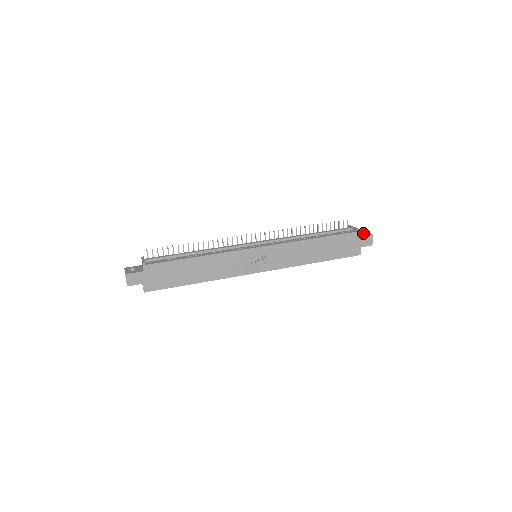
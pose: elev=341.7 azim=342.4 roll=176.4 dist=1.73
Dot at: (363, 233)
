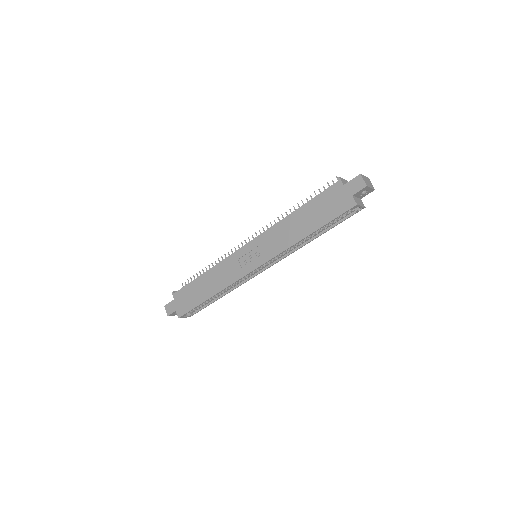
Dot at: occluded
